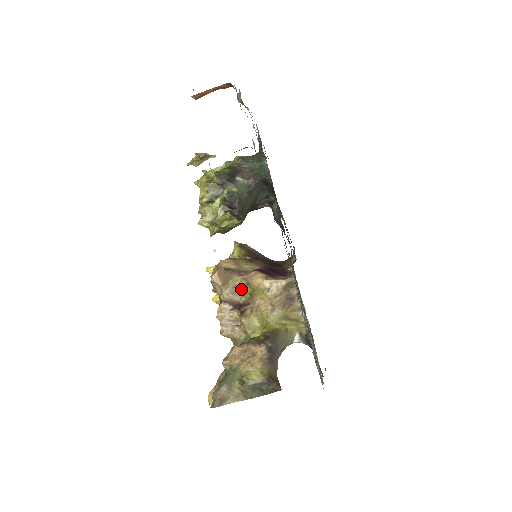
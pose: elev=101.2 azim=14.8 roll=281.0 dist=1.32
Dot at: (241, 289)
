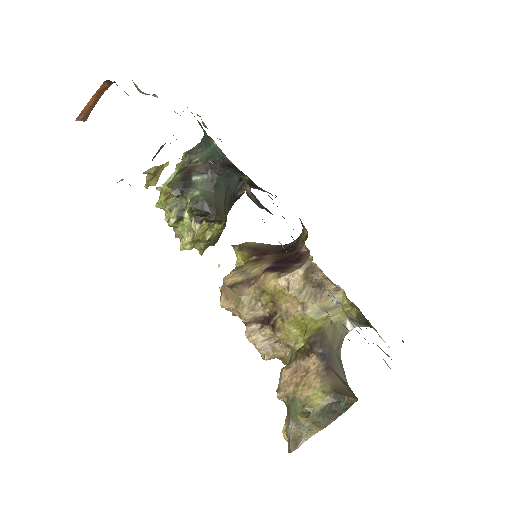
Dot at: (259, 301)
